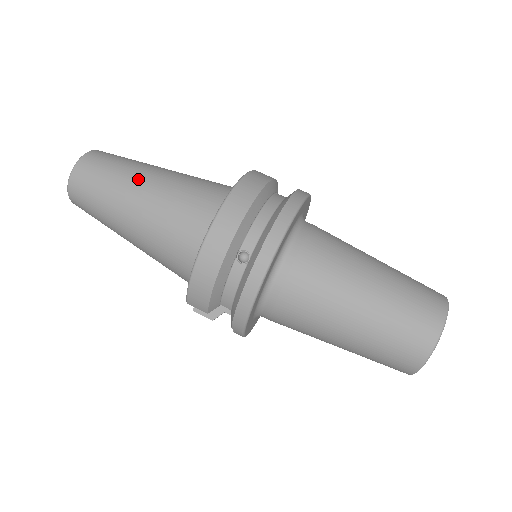
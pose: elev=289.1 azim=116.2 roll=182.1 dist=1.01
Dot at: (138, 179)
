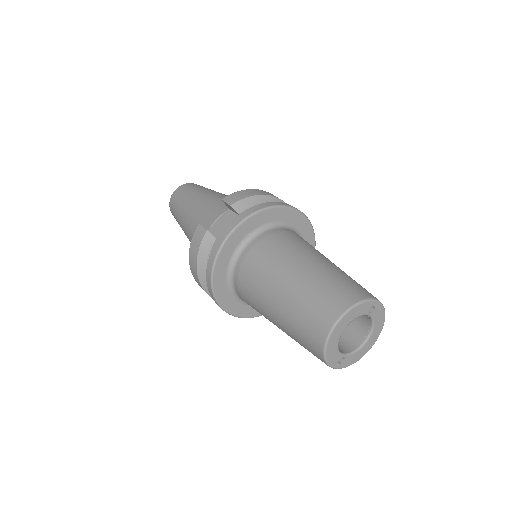
Dot at: occluded
